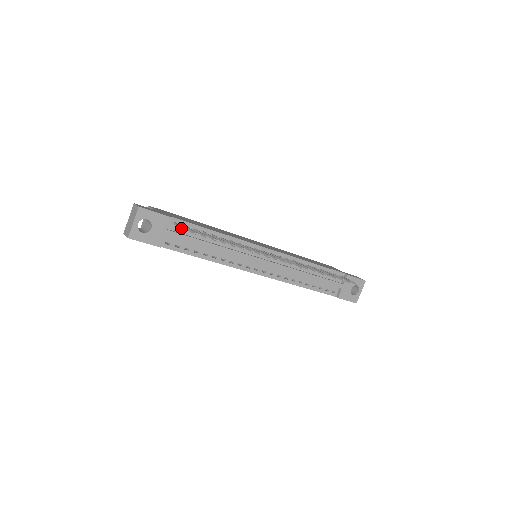
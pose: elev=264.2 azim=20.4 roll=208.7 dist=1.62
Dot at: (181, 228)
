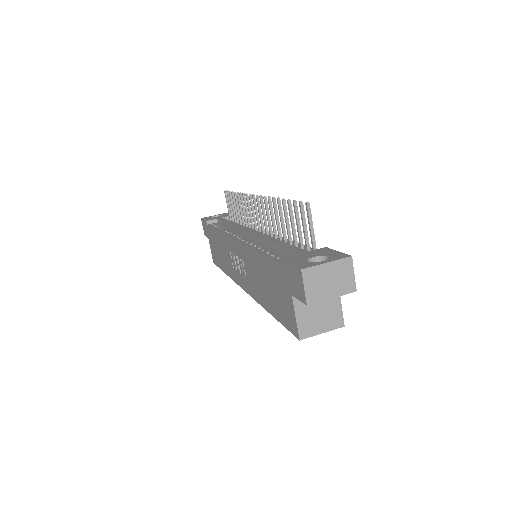
Dot at: (226, 198)
